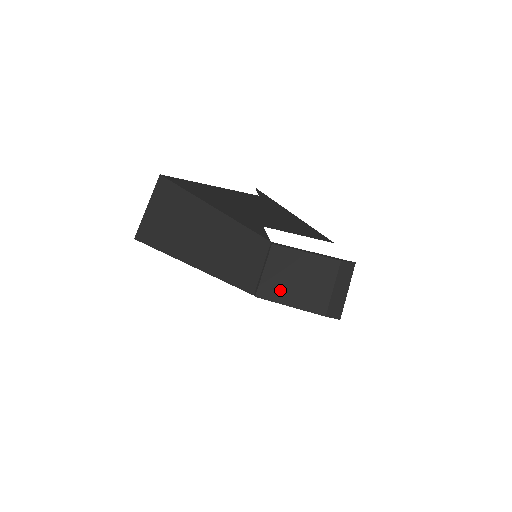
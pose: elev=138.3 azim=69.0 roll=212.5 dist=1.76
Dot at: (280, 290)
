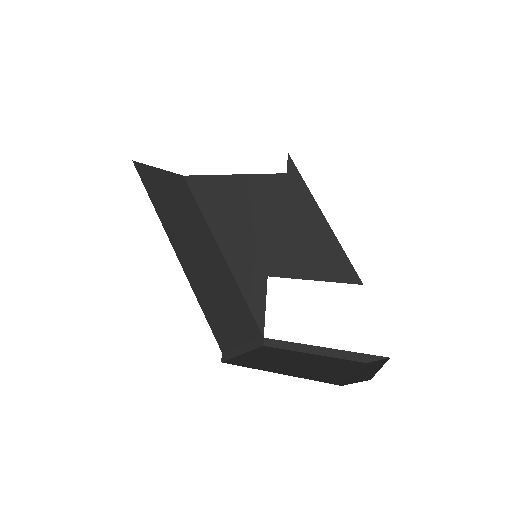
Dot at: (265, 364)
